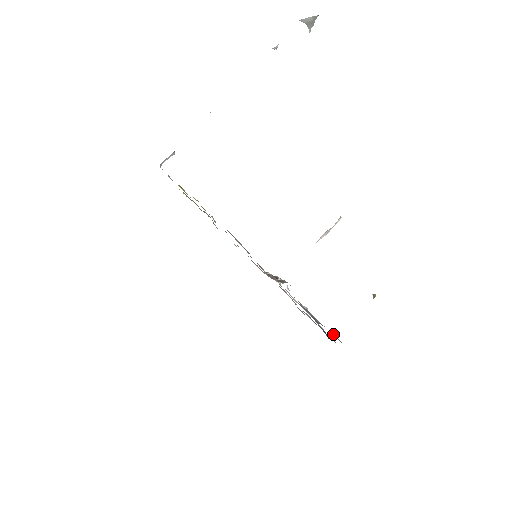
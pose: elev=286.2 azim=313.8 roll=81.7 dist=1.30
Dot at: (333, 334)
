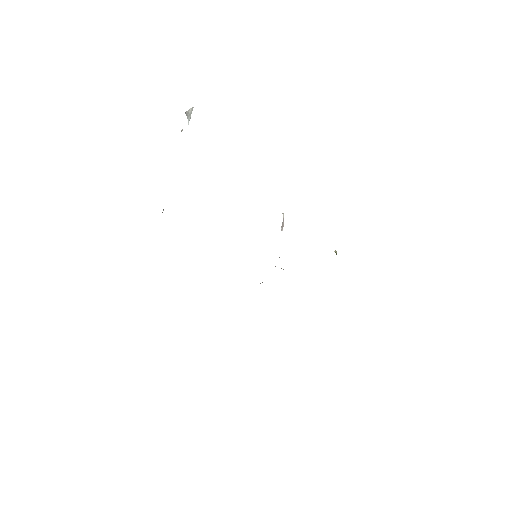
Dot at: occluded
